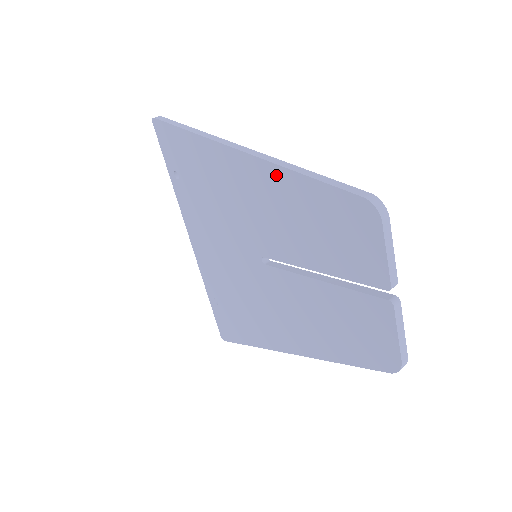
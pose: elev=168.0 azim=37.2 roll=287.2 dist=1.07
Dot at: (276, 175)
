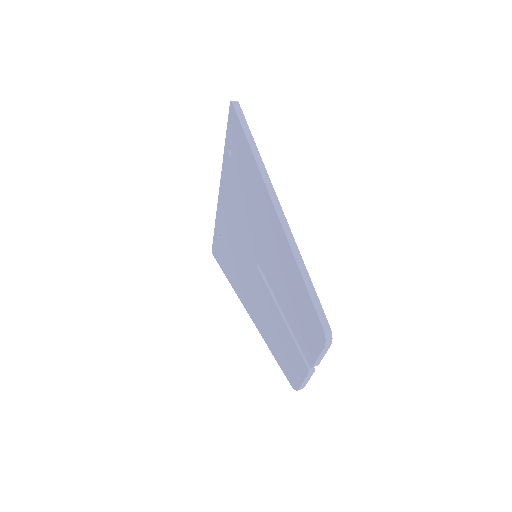
Dot at: (289, 254)
